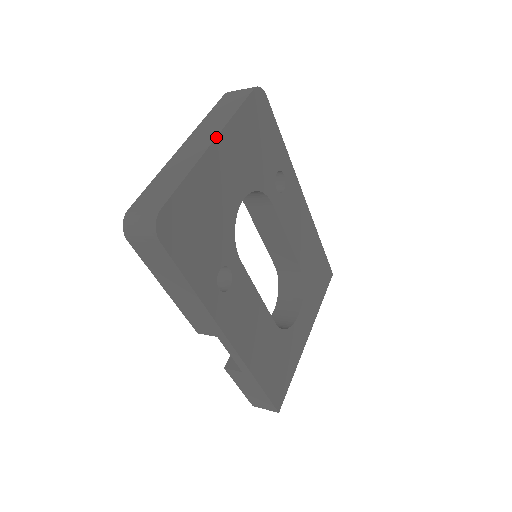
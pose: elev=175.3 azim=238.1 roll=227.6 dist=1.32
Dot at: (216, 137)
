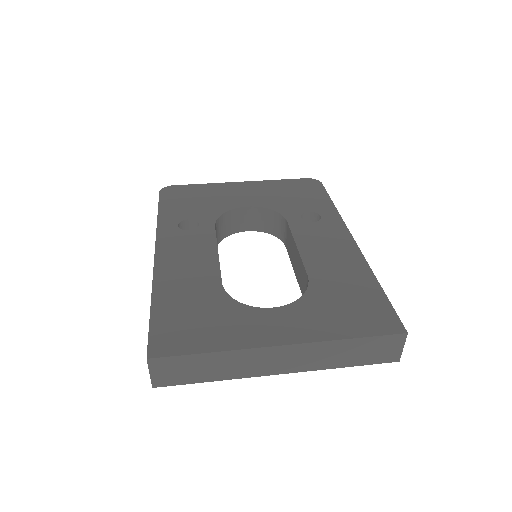
Dot at: (245, 182)
